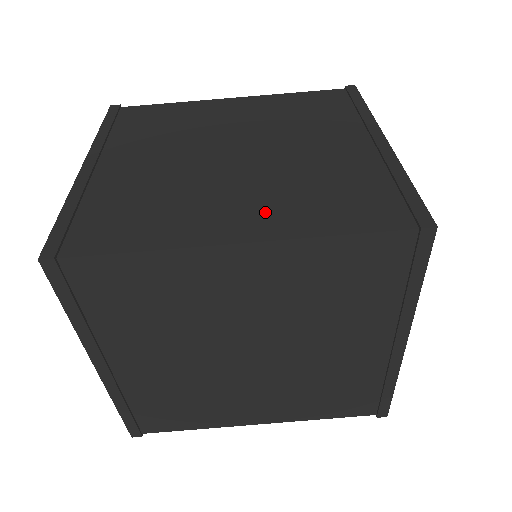
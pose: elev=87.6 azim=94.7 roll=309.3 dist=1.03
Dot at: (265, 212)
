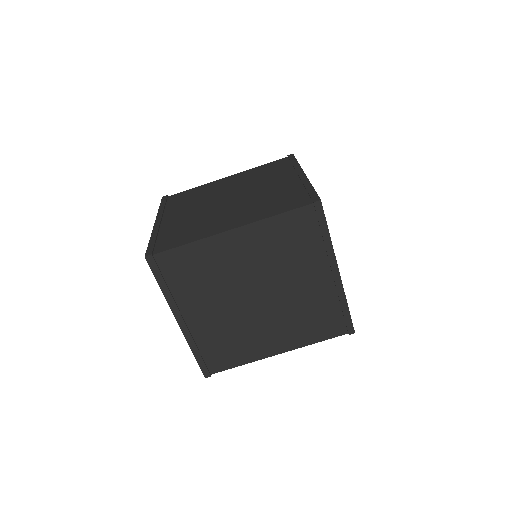
Dot at: (244, 216)
